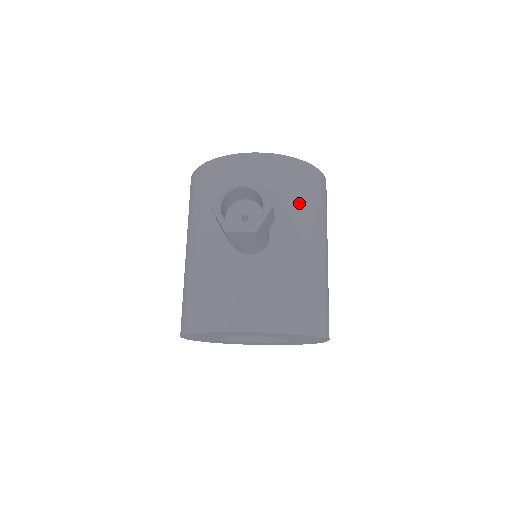
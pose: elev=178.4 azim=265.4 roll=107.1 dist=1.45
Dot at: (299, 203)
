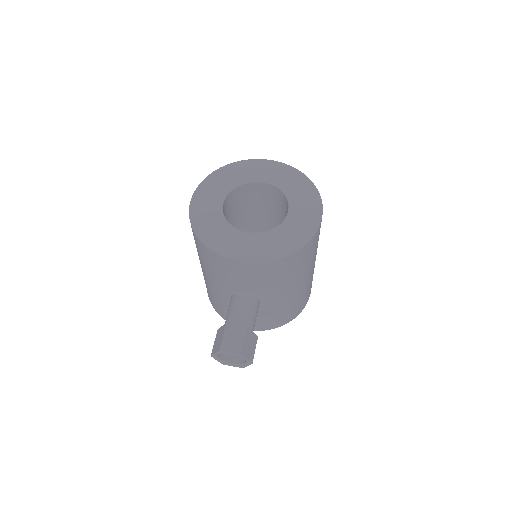
Dot at: (285, 279)
